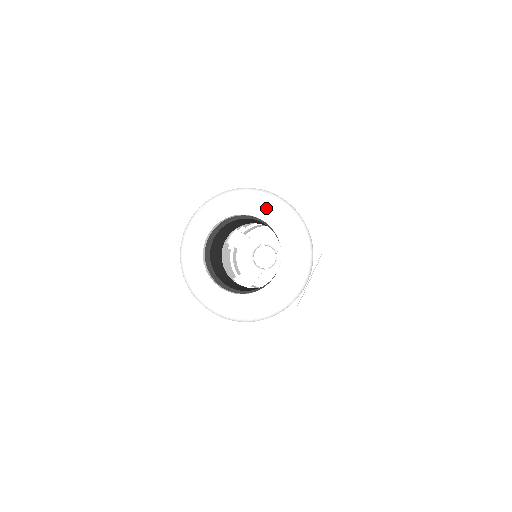
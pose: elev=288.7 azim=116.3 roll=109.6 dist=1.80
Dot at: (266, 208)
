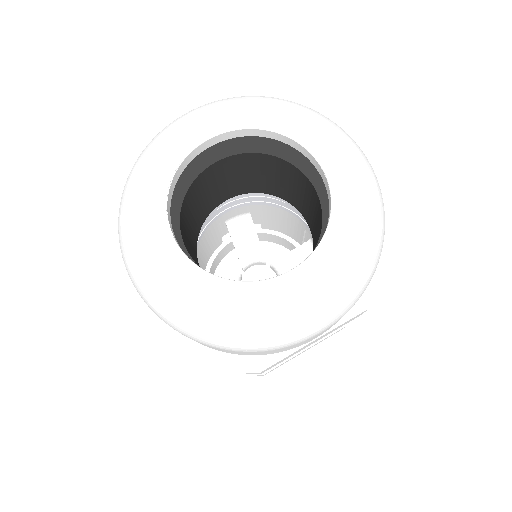
Dot at: (343, 157)
